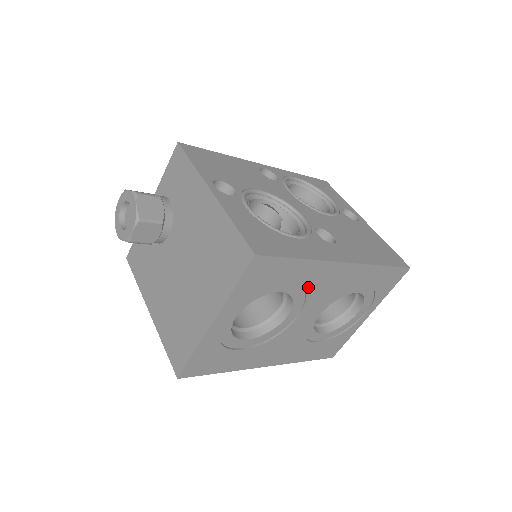
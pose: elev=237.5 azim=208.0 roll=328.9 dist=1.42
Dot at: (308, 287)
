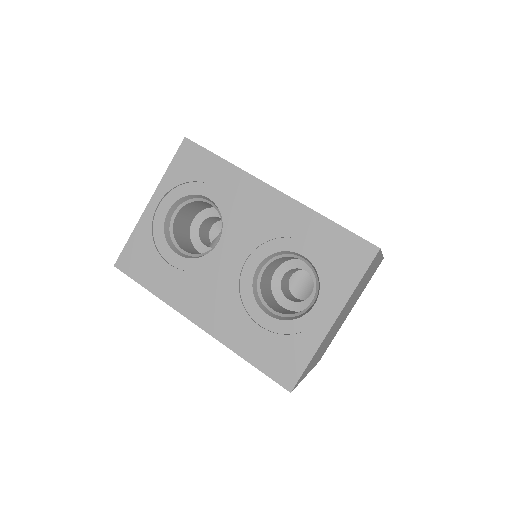
Dot at: (235, 205)
